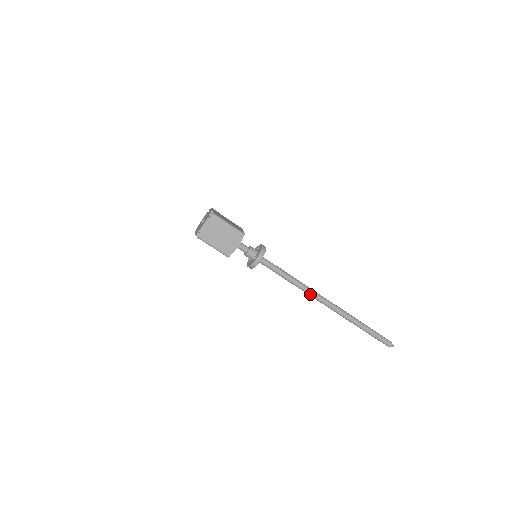
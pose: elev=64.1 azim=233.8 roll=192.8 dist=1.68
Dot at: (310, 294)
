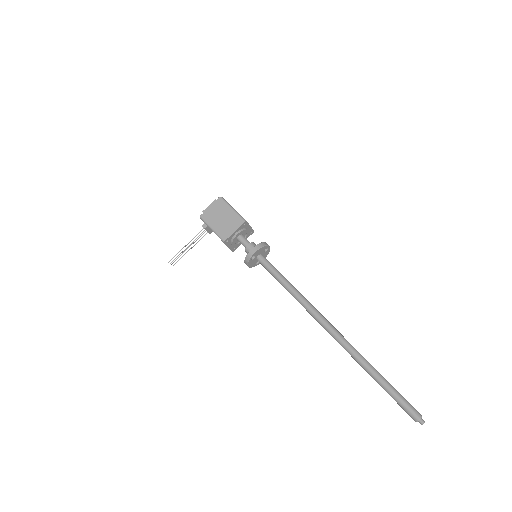
Dot at: (313, 307)
